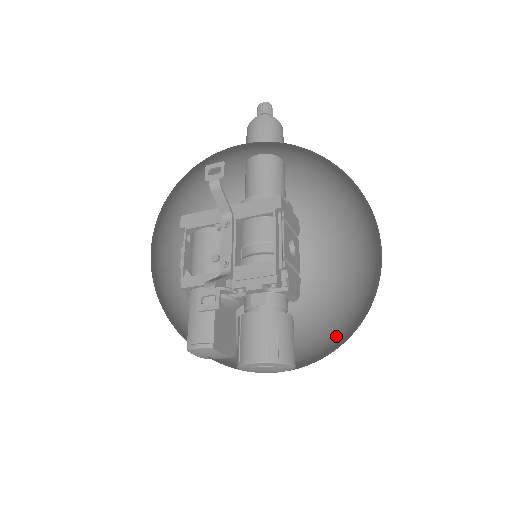
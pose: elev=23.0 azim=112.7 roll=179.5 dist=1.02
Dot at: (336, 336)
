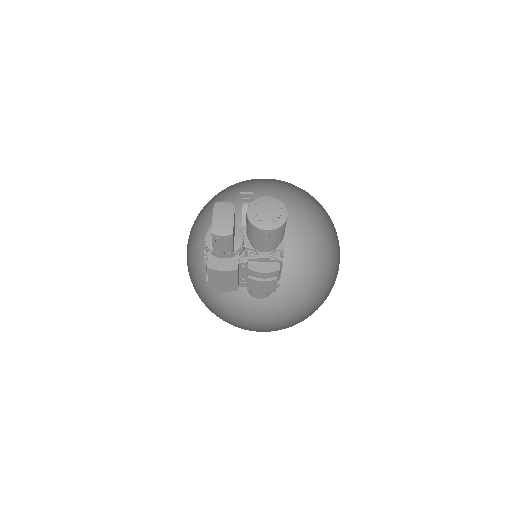
Dot at: occluded
